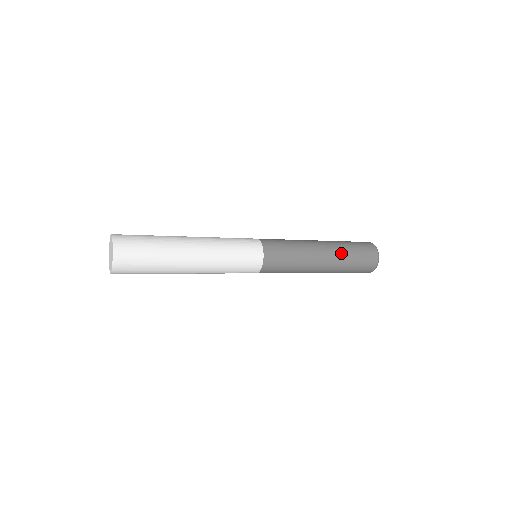
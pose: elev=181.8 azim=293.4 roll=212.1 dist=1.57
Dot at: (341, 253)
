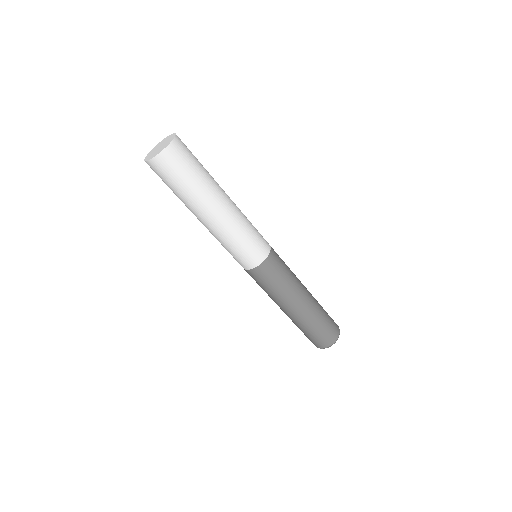
Dot at: (317, 301)
